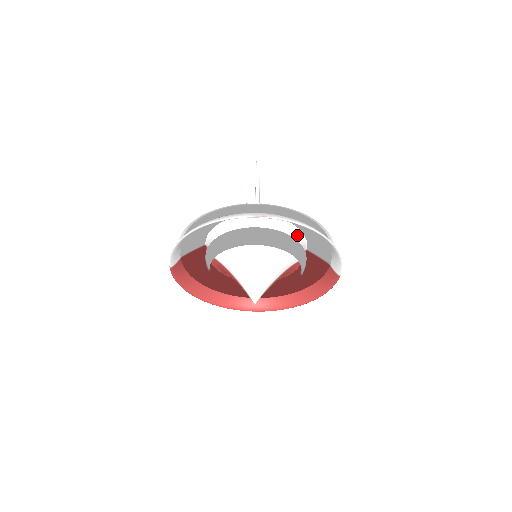
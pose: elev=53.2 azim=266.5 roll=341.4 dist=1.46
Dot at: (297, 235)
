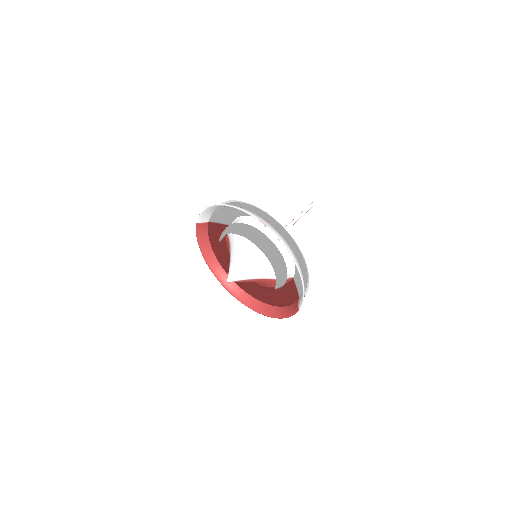
Dot at: (289, 259)
